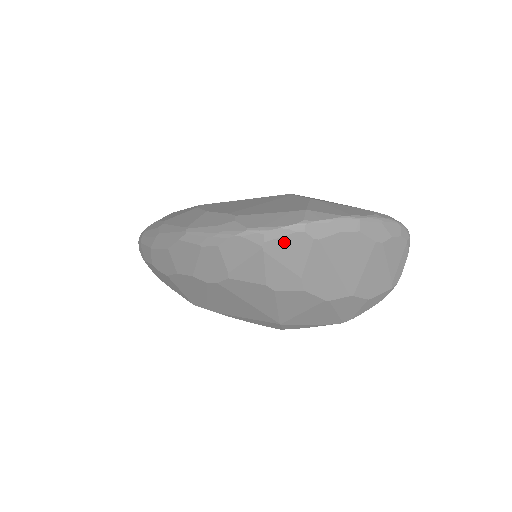
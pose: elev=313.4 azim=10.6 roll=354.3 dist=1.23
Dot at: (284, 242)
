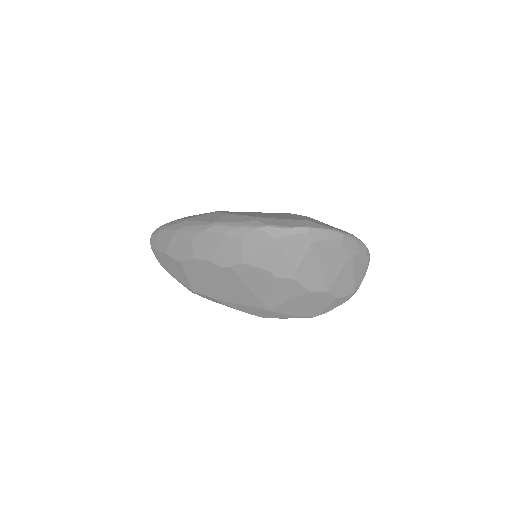
Dot at: (292, 239)
